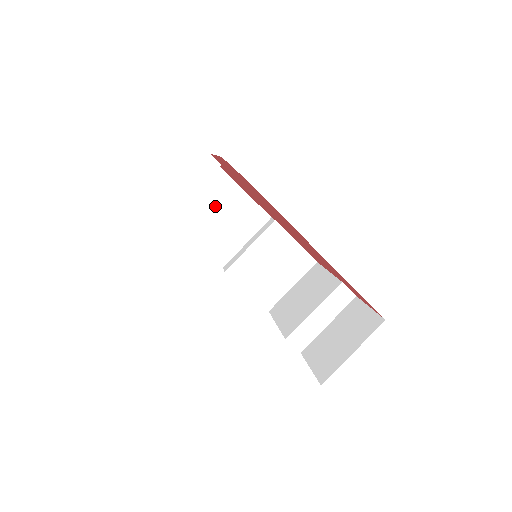
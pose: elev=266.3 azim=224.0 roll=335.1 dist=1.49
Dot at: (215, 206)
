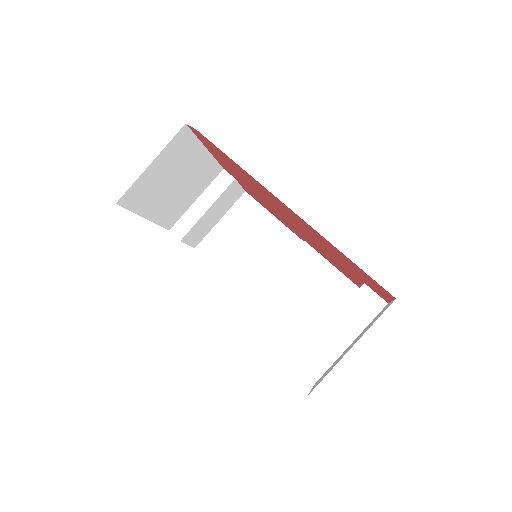
Dot at: (244, 234)
